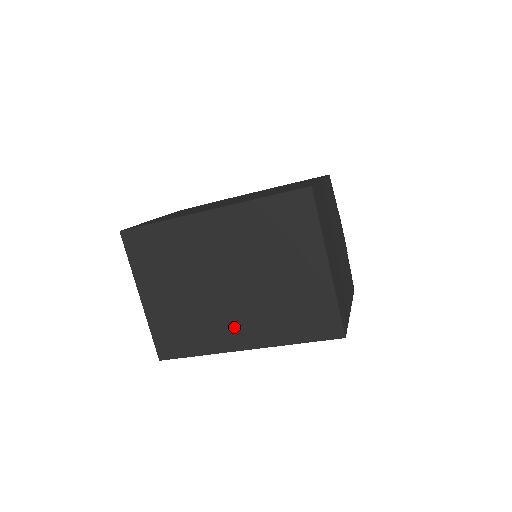
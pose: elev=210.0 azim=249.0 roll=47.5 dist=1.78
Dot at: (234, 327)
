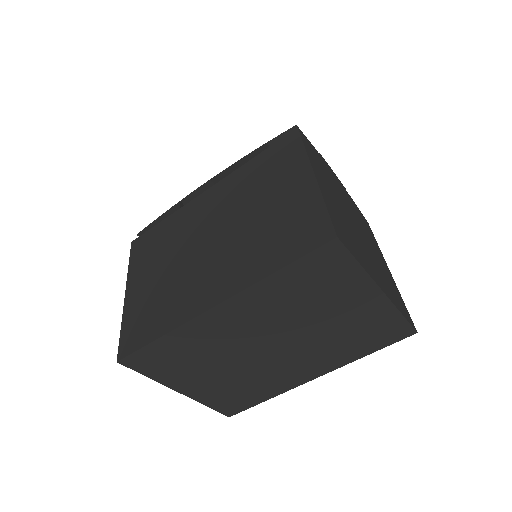
Dot at: (295, 371)
